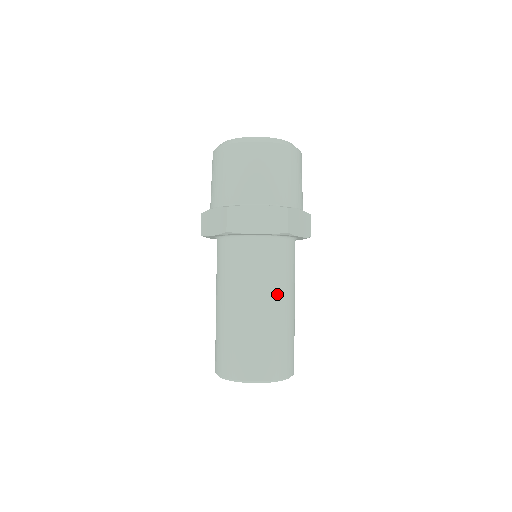
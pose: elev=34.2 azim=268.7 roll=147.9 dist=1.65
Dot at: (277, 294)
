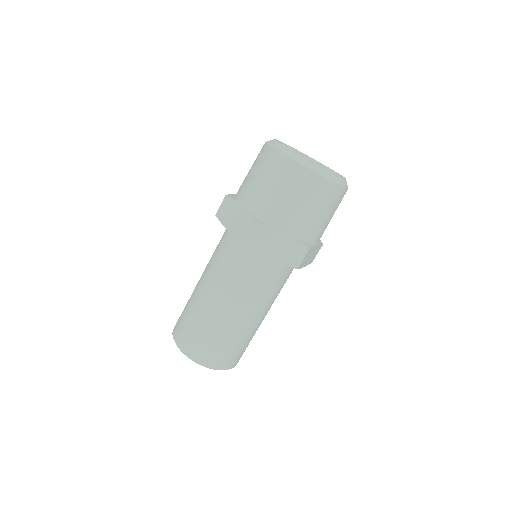
Dot at: (259, 308)
